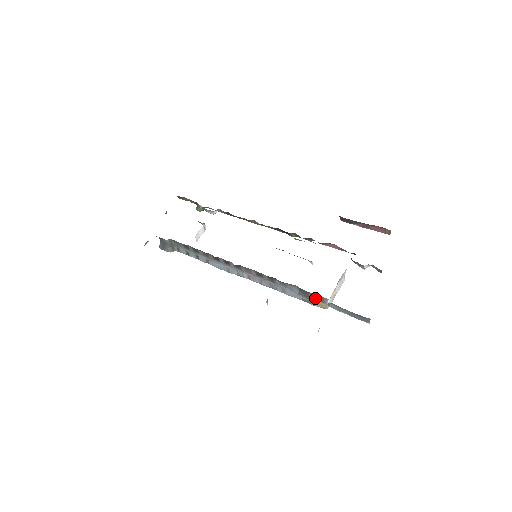
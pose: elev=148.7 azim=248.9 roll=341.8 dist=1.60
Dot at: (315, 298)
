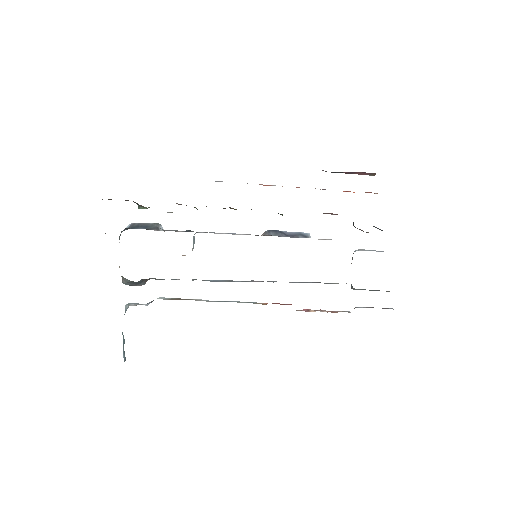
Dot at: occluded
